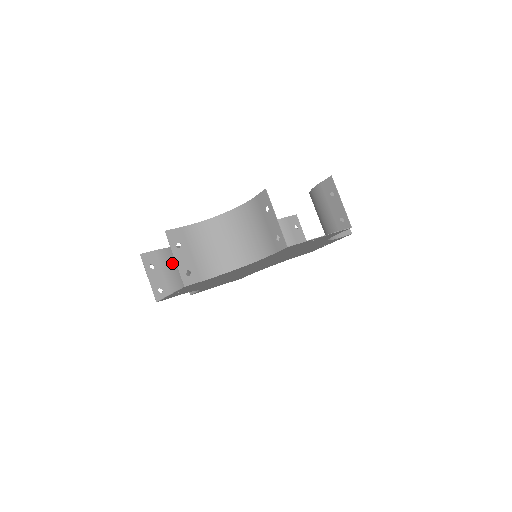
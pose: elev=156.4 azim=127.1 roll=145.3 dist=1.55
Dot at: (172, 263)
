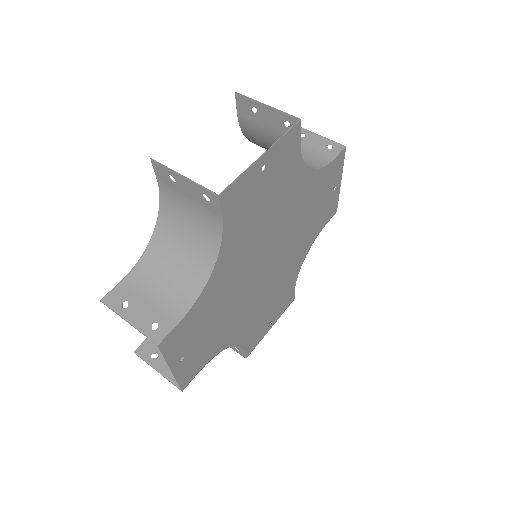
Dot at: (179, 209)
